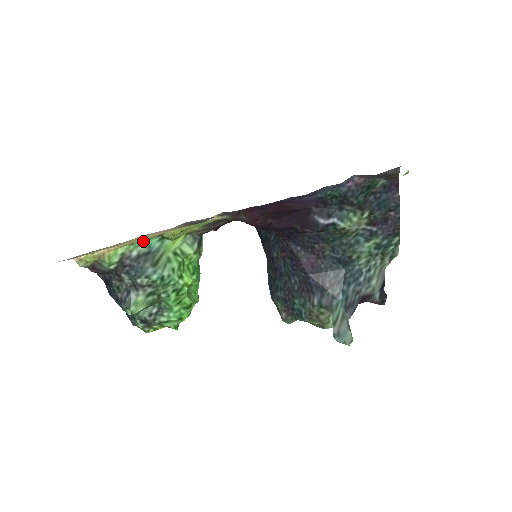
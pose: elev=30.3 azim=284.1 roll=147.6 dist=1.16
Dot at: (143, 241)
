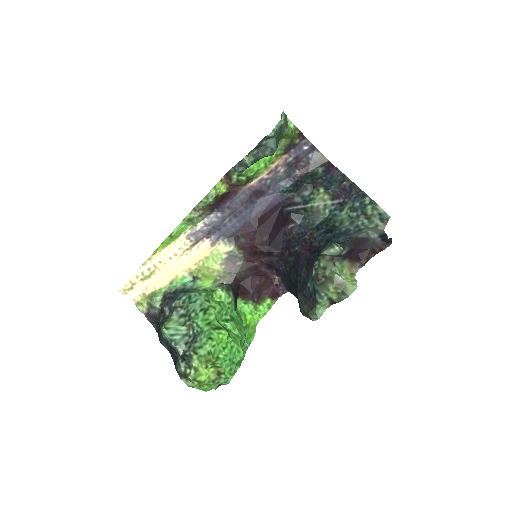
Dot at: (179, 279)
